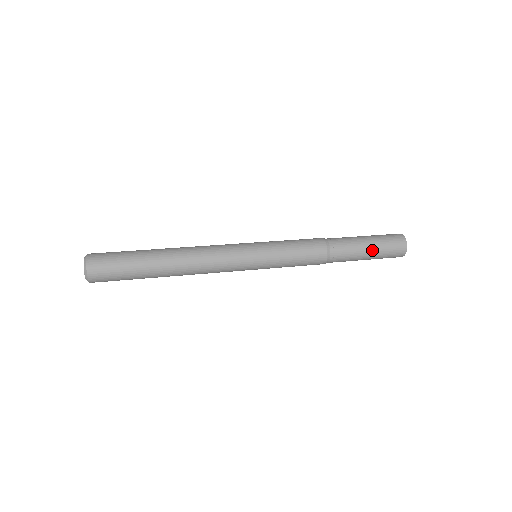
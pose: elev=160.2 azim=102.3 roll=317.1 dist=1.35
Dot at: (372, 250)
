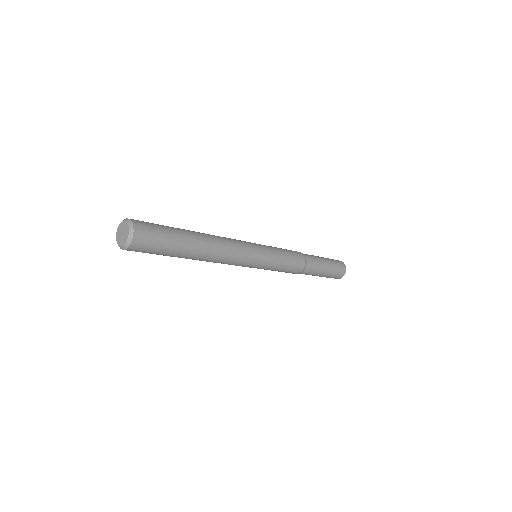
Dot at: (329, 267)
